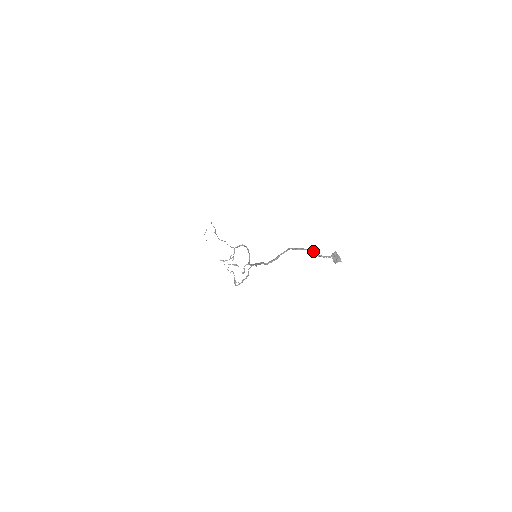
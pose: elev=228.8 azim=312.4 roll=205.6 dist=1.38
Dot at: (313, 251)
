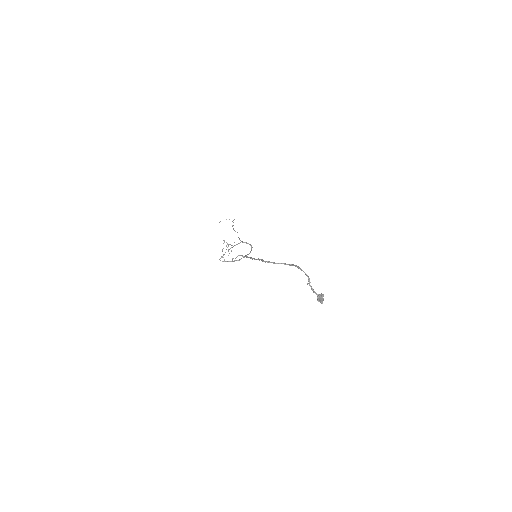
Dot at: occluded
